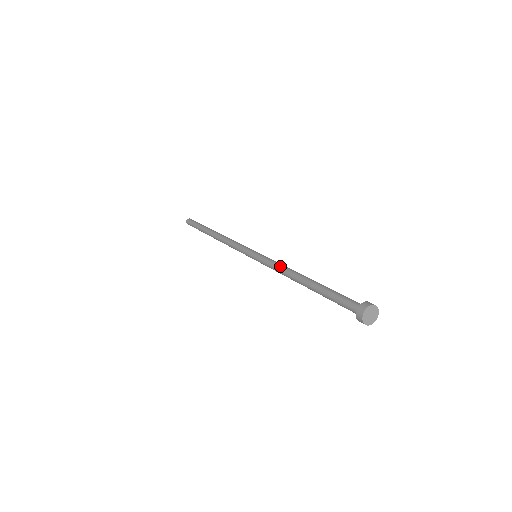
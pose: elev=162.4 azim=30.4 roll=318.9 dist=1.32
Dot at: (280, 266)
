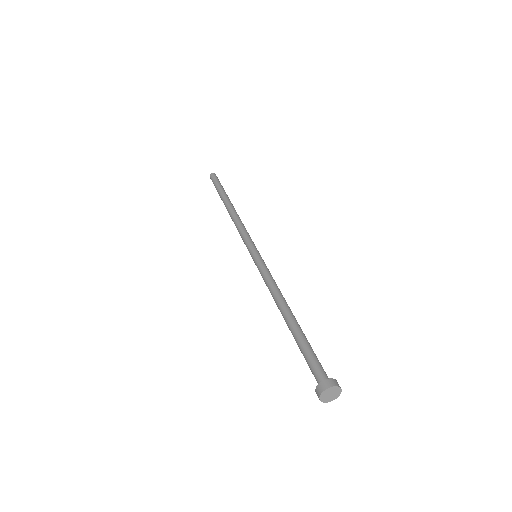
Dot at: (269, 286)
